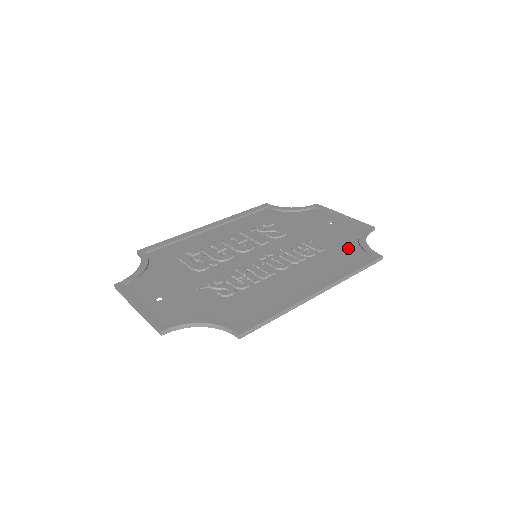
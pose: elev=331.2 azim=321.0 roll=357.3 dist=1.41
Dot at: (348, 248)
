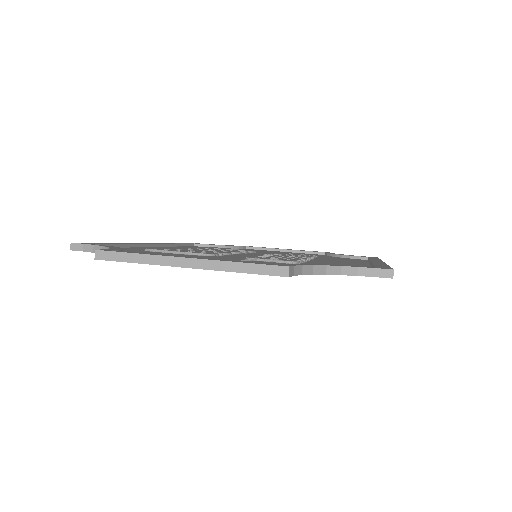
Dot at: occluded
